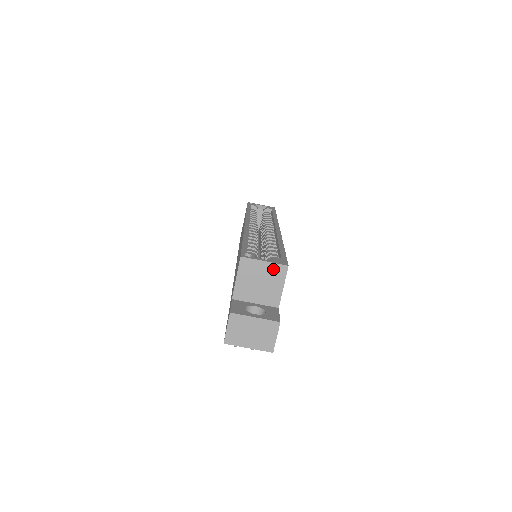
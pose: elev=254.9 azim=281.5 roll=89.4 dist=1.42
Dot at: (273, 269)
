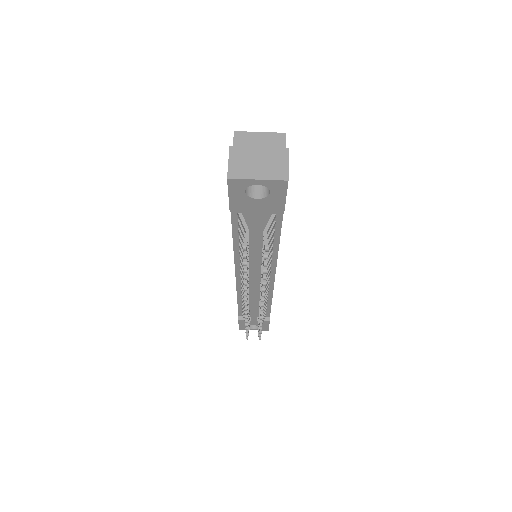
Dot at: (270, 138)
